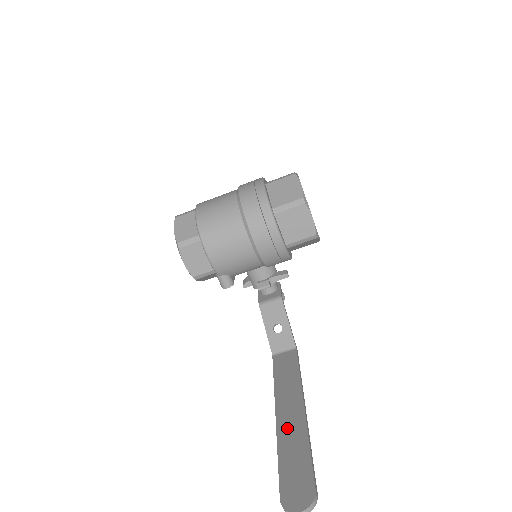
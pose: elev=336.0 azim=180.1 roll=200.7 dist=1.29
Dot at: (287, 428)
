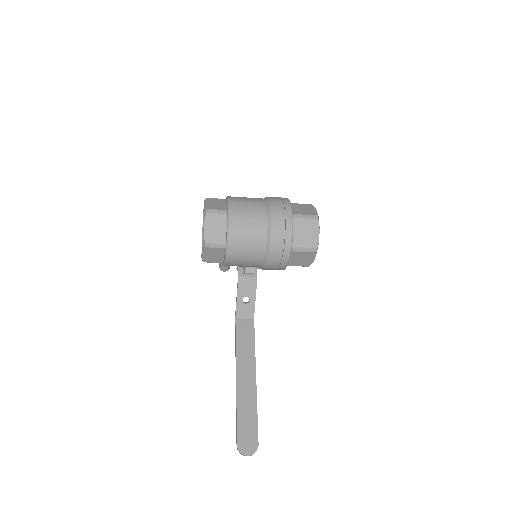
Dot at: (244, 392)
